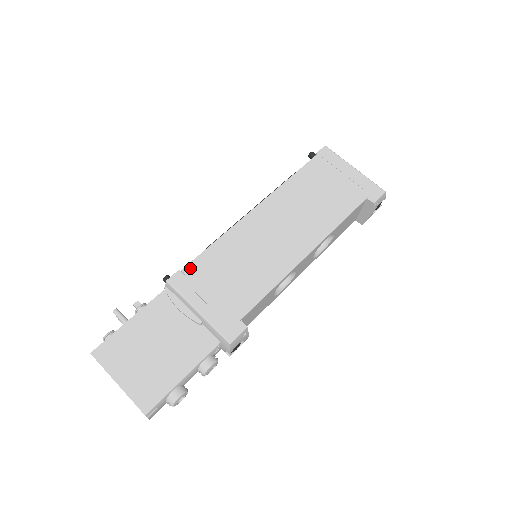
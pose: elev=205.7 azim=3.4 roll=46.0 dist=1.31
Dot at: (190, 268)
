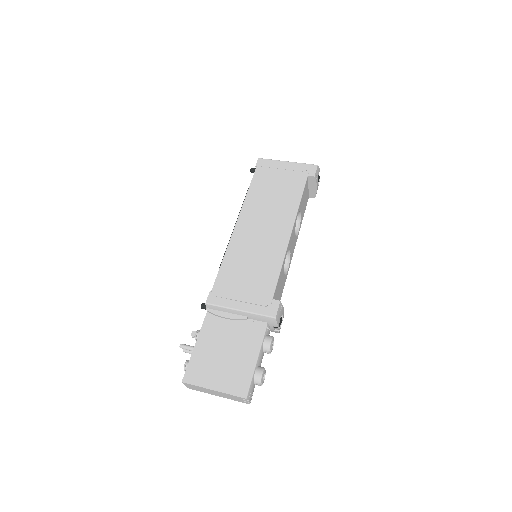
Dot at: (217, 286)
